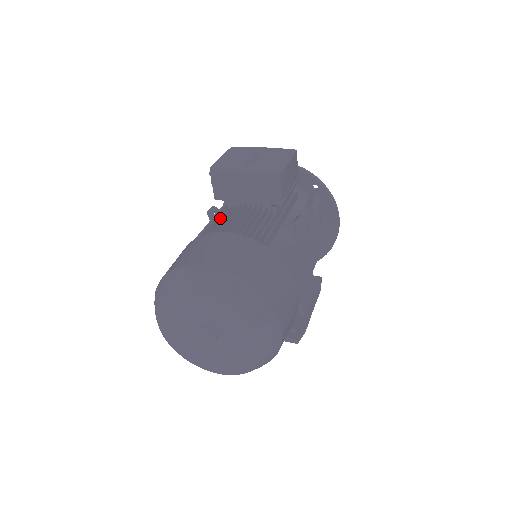
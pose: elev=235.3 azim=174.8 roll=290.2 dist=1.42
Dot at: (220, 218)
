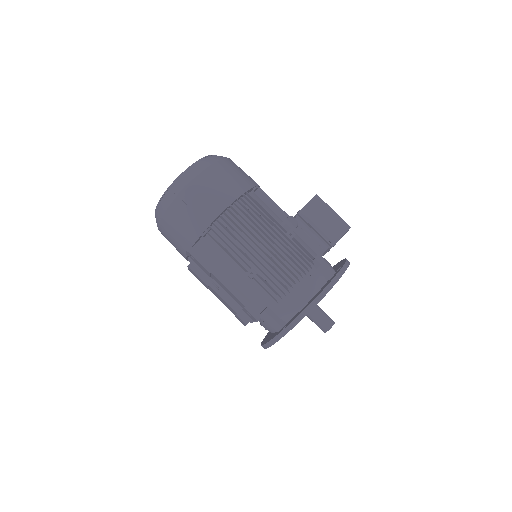
Dot at: occluded
